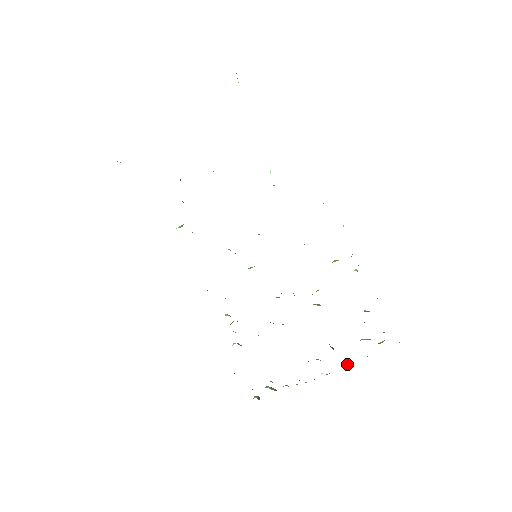
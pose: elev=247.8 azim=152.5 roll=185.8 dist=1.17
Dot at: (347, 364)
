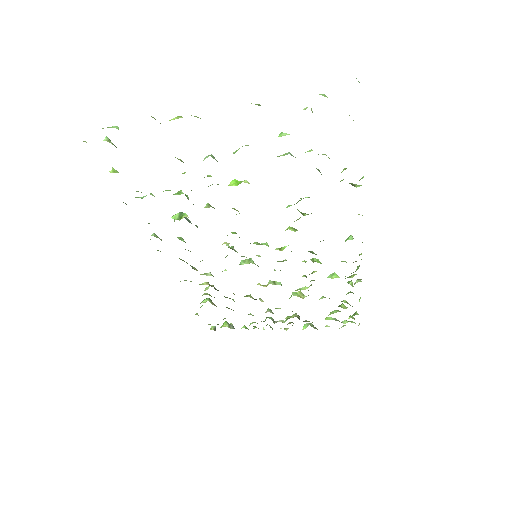
Dot at: (306, 325)
